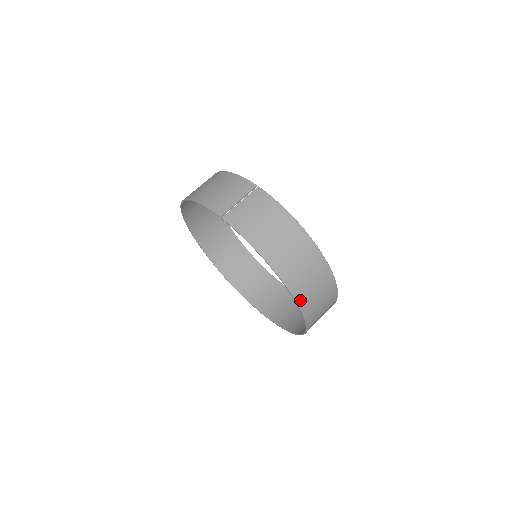
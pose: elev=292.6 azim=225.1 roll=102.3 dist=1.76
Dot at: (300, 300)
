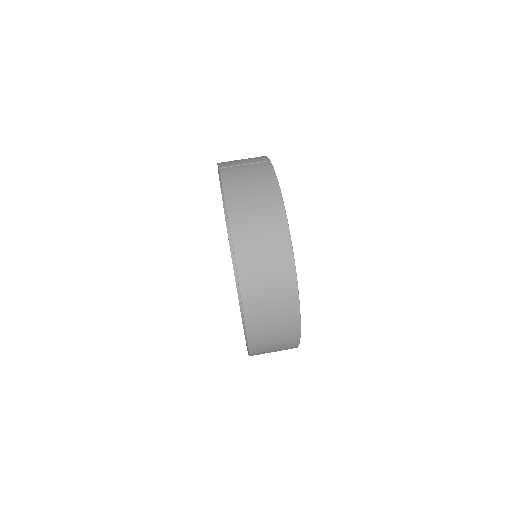
Dot at: (242, 272)
